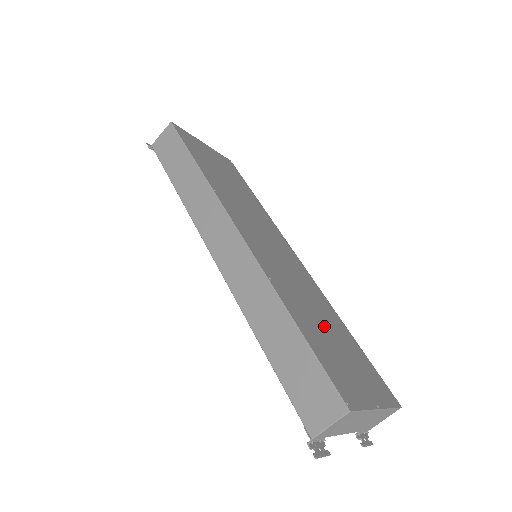
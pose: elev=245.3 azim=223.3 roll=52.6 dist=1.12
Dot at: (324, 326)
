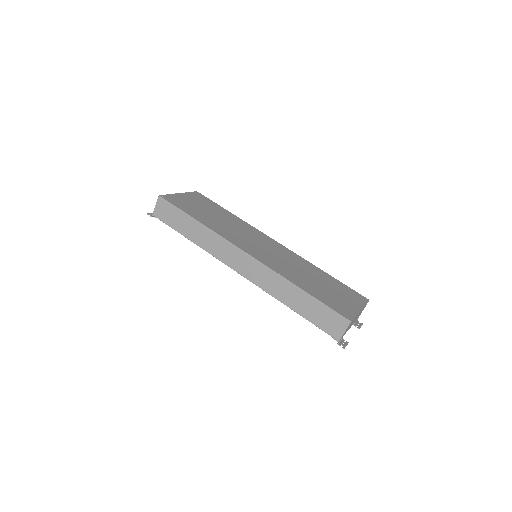
Dot at: (315, 281)
